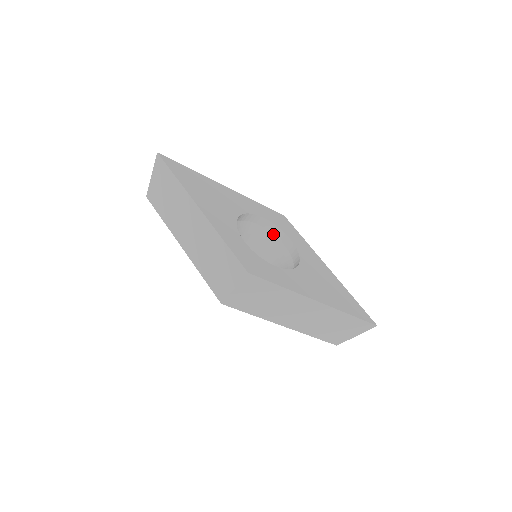
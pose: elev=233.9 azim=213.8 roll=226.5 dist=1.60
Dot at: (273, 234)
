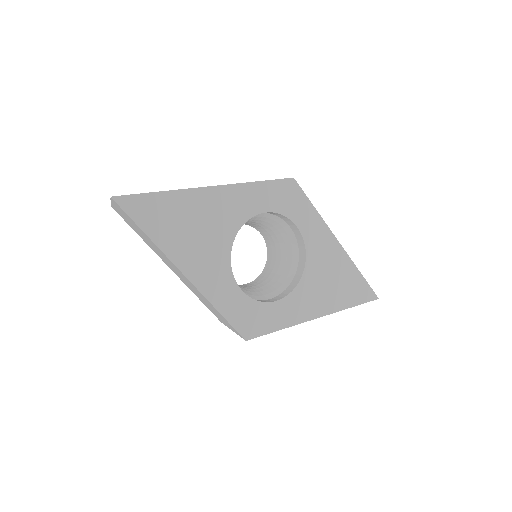
Dot at: (277, 216)
